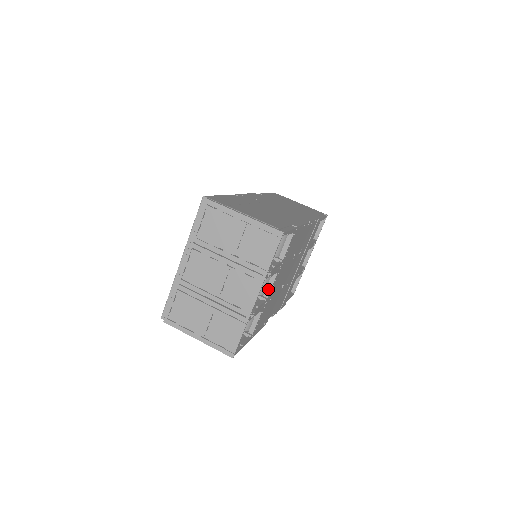
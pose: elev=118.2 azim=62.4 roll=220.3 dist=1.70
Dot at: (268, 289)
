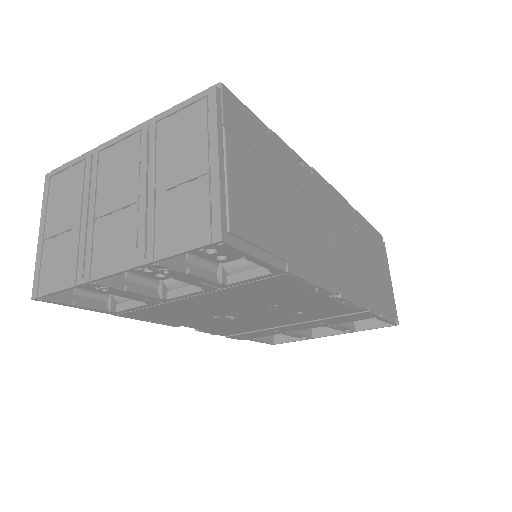
Dot at: (178, 292)
